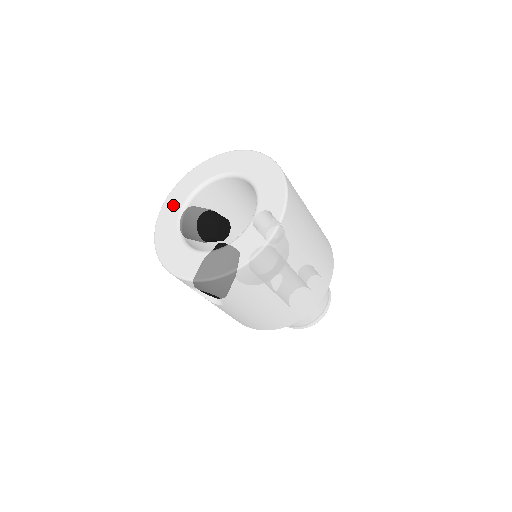
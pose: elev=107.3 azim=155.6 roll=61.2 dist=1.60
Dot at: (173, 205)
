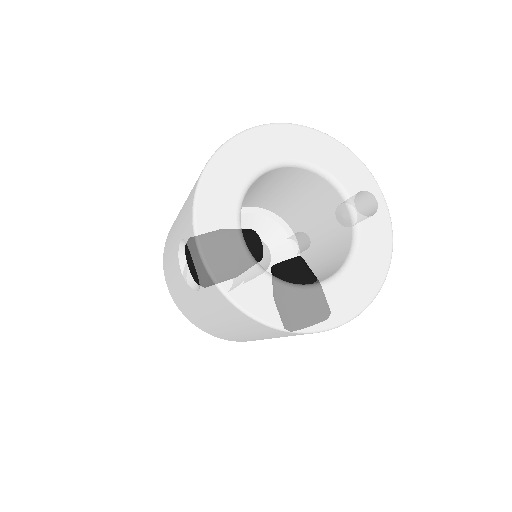
Dot at: (225, 250)
